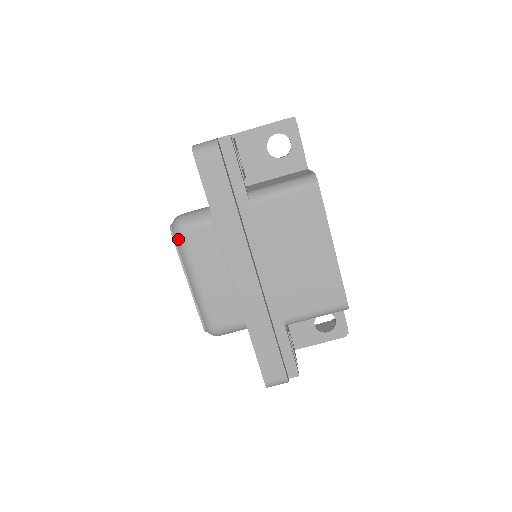
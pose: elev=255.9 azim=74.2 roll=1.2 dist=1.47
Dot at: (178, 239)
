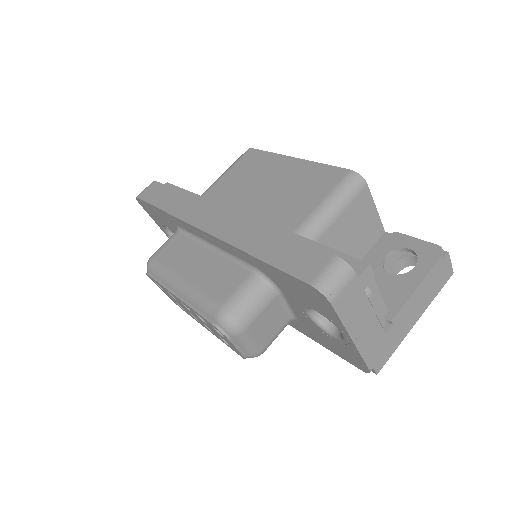
Dot at: (151, 267)
